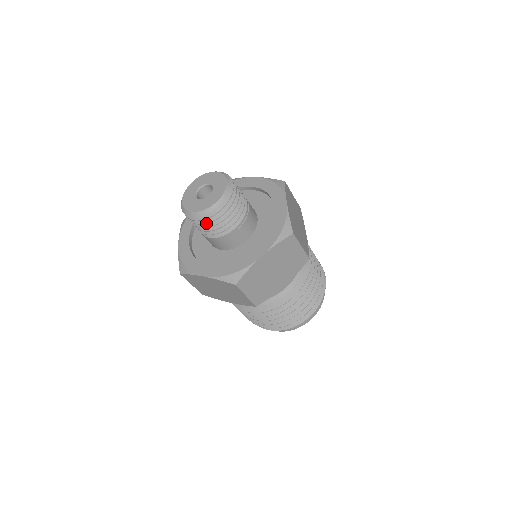
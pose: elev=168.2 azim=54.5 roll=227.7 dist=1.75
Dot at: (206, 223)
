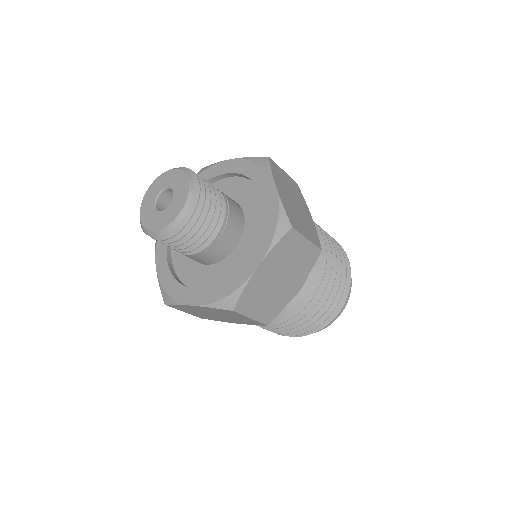
Dot at: (176, 241)
